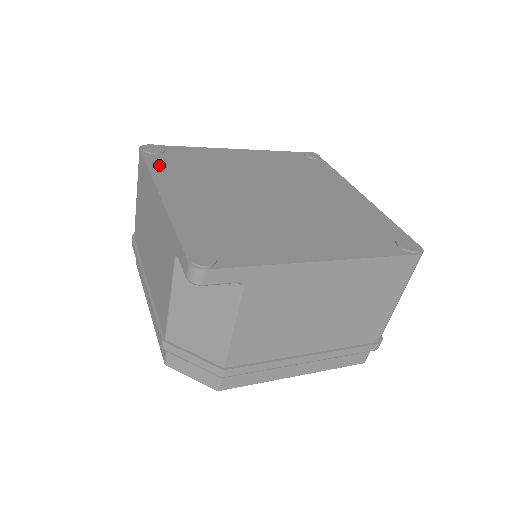
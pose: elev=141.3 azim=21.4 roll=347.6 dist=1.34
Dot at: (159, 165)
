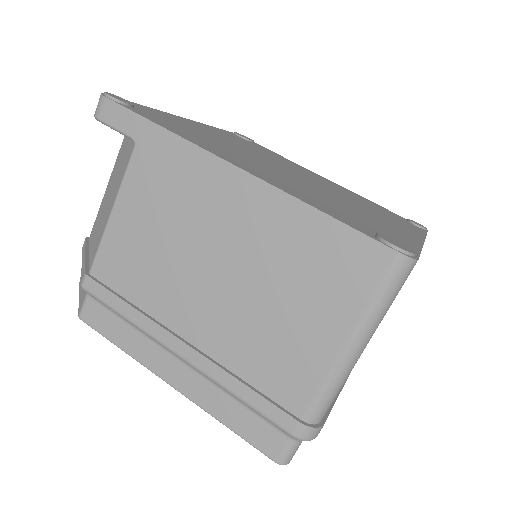
Dot at: (227, 133)
